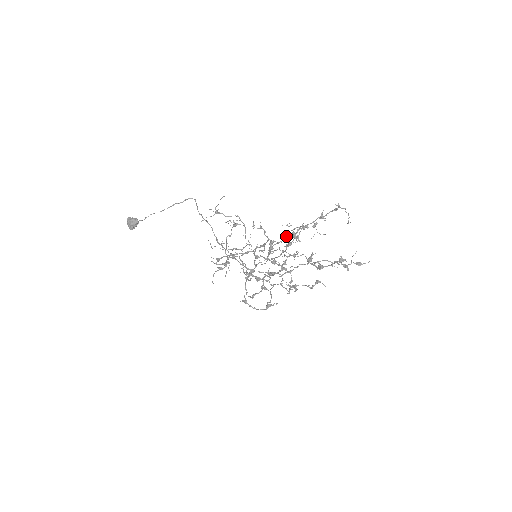
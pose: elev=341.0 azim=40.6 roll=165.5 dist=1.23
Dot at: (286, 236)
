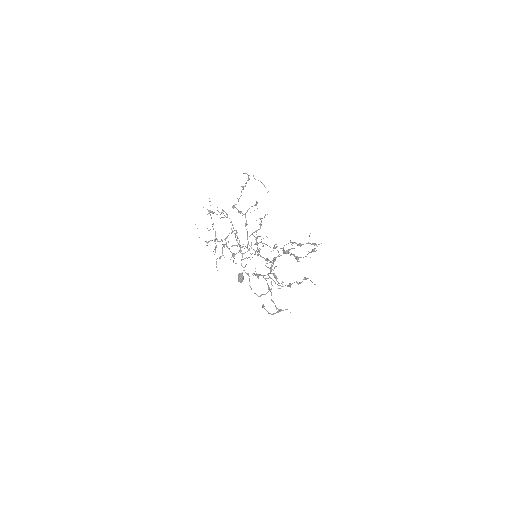
Dot at: (260, 228)
